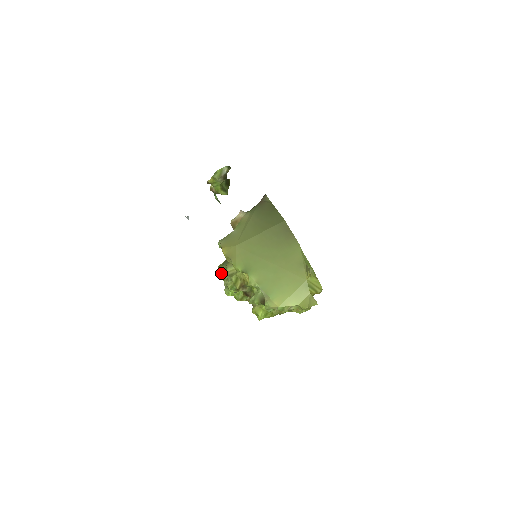
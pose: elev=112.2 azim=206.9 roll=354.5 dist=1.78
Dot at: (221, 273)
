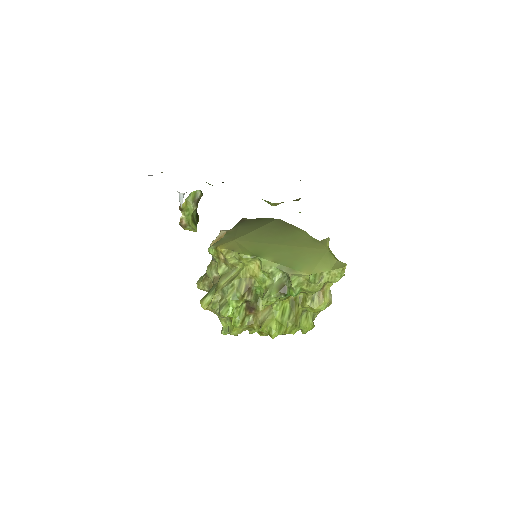
Dot at: (207, 304)
